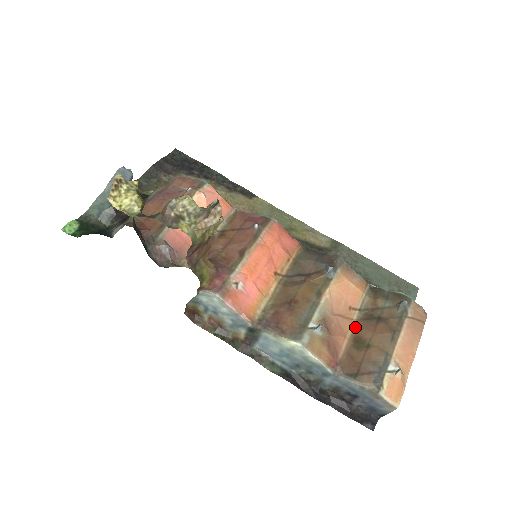
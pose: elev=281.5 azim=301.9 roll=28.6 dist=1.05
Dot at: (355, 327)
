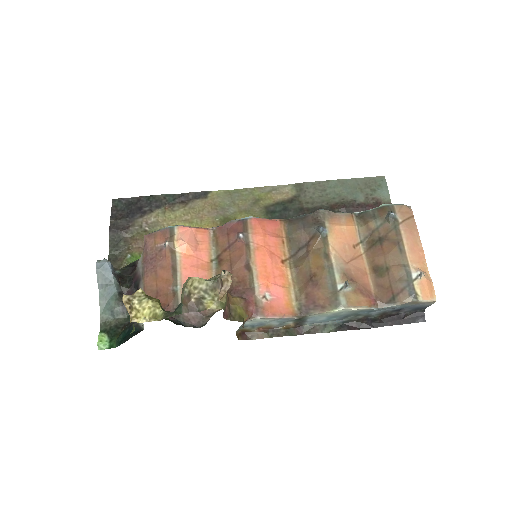
Dot at: (368, 260)
